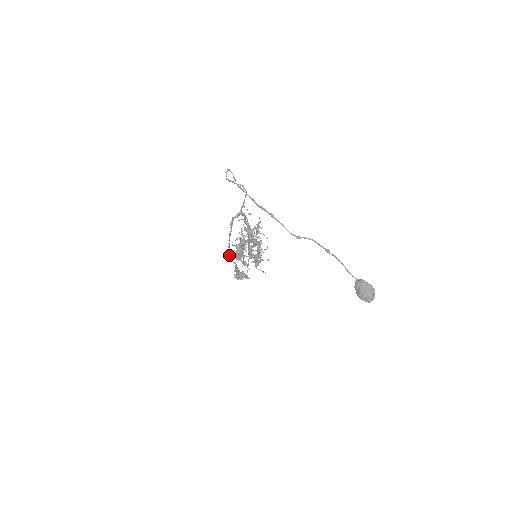
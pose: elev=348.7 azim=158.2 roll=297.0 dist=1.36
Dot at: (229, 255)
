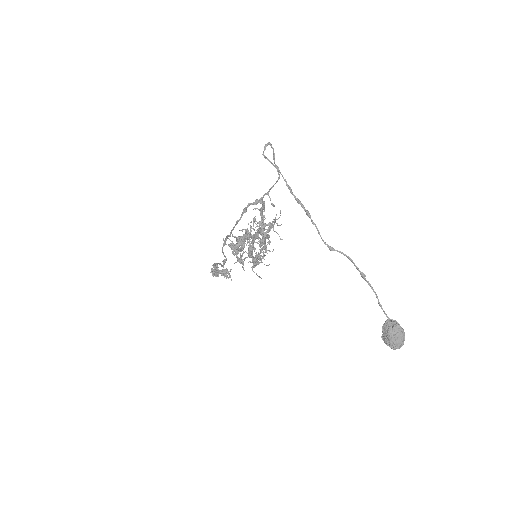
Dot at: (223, 246)
